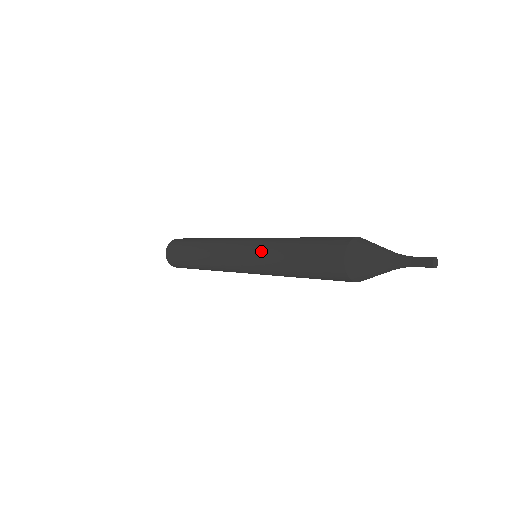
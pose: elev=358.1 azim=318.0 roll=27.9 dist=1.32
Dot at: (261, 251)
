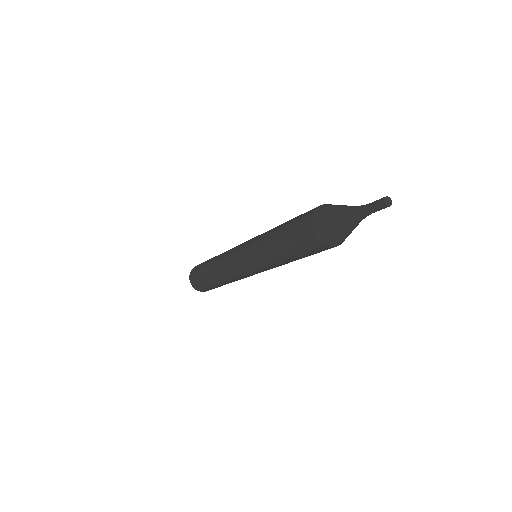
Dot at: occluded
